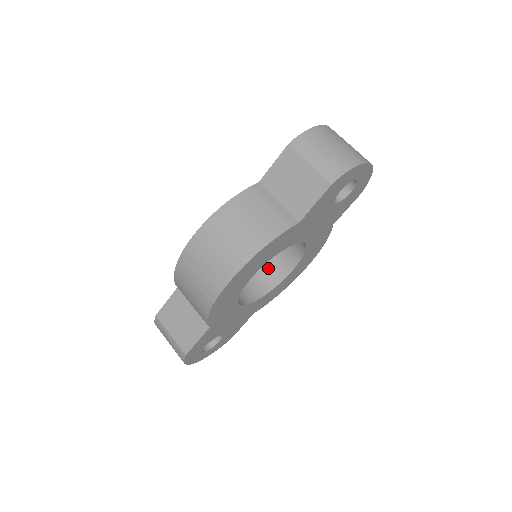
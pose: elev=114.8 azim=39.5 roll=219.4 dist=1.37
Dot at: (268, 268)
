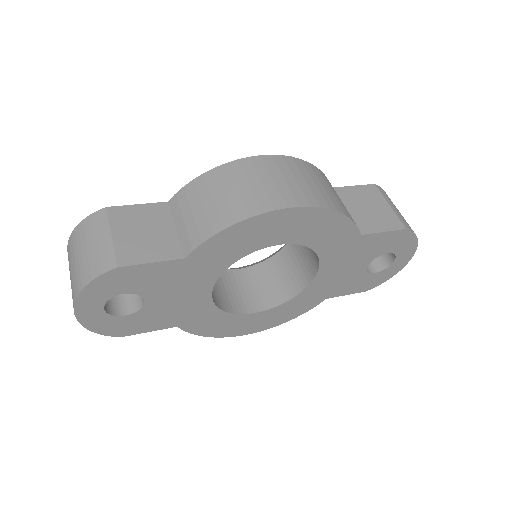
Dot at: (231, 293)
